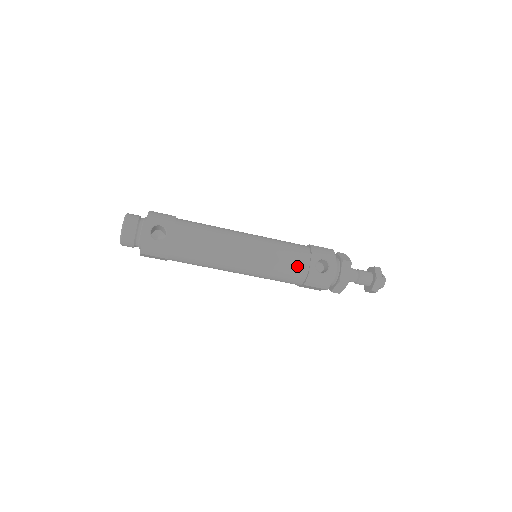
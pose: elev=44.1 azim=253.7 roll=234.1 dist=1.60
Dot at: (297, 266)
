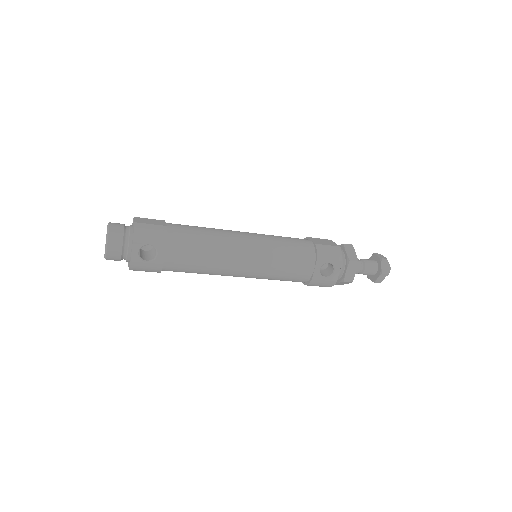
Dot at: (300, 272)
